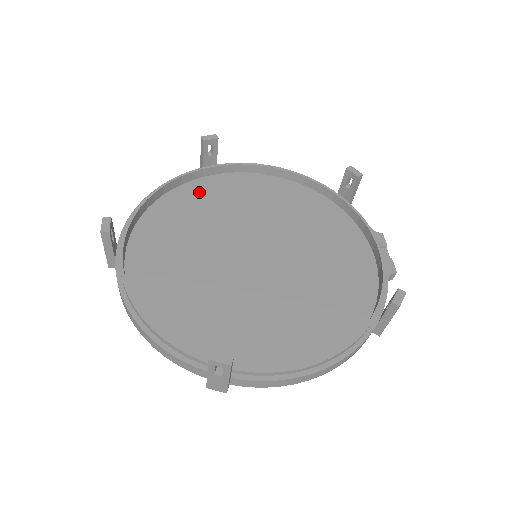
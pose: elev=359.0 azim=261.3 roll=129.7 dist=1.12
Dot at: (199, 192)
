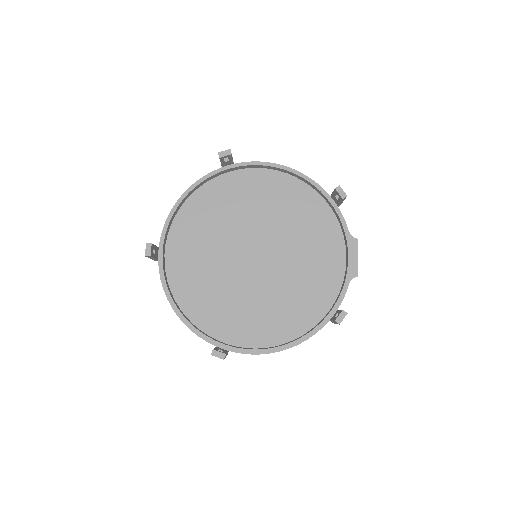
Dot at: (218, 191)
